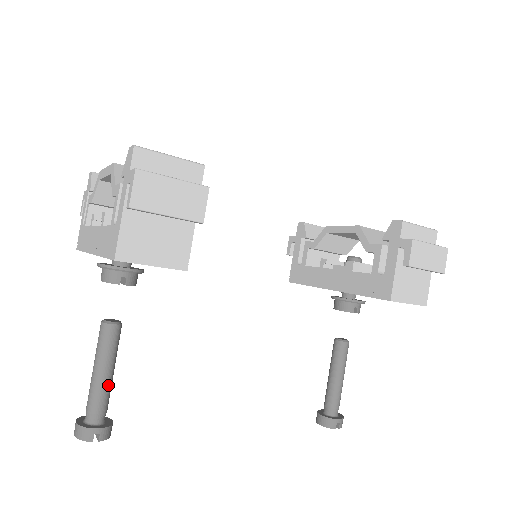
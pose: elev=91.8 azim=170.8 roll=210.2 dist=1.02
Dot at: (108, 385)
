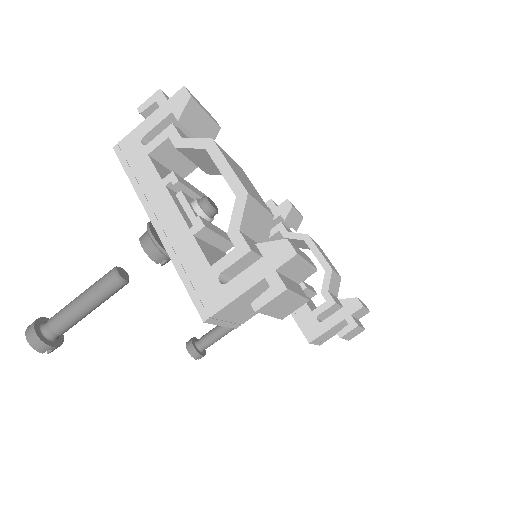
Dot at: occluded
